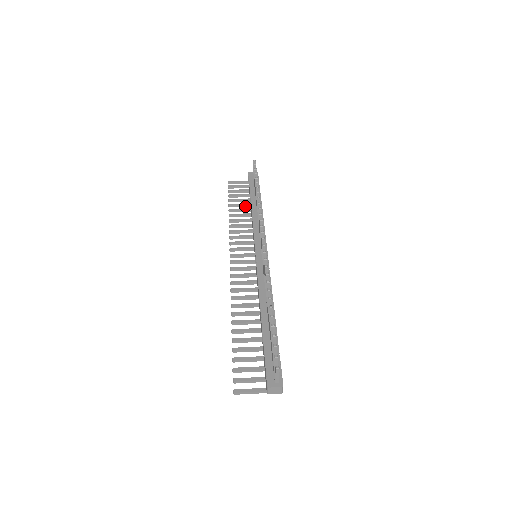
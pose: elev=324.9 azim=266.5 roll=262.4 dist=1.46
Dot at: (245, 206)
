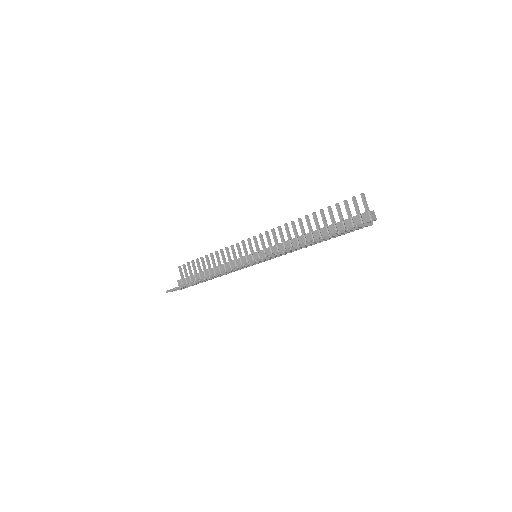
Dot at: occluded
